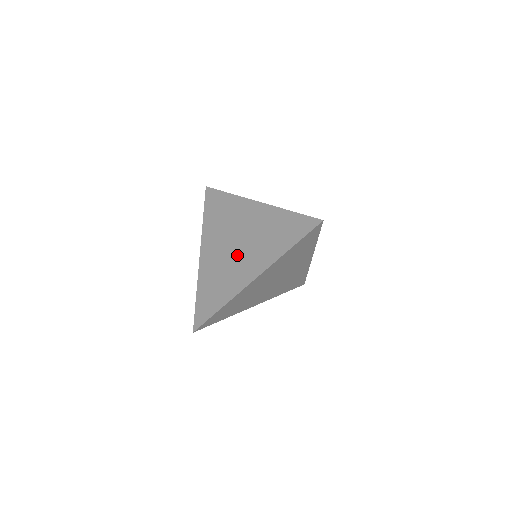
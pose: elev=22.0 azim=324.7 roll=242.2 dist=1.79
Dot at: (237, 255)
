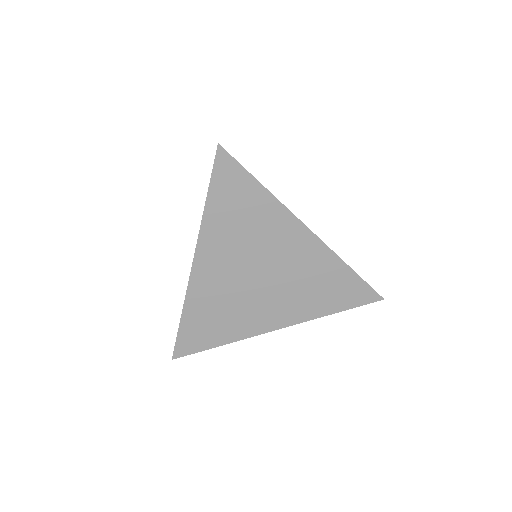
Dot at: occluded
